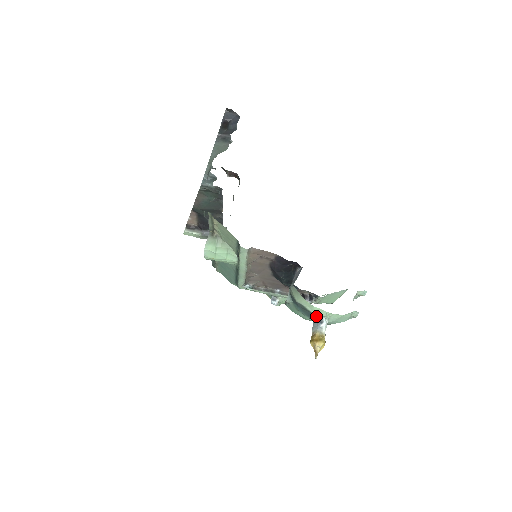
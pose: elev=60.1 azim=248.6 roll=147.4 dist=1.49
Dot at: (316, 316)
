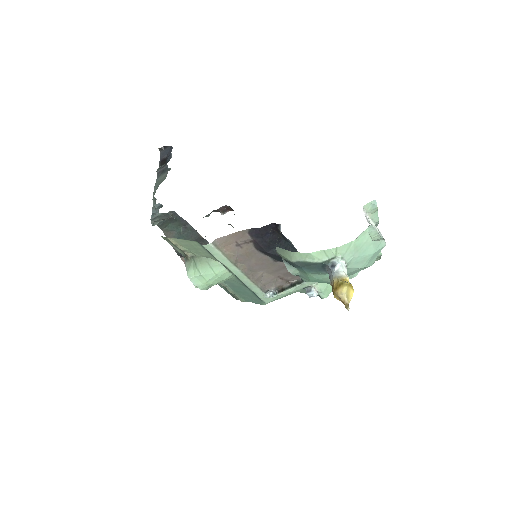
Dot at: (325, 264)
